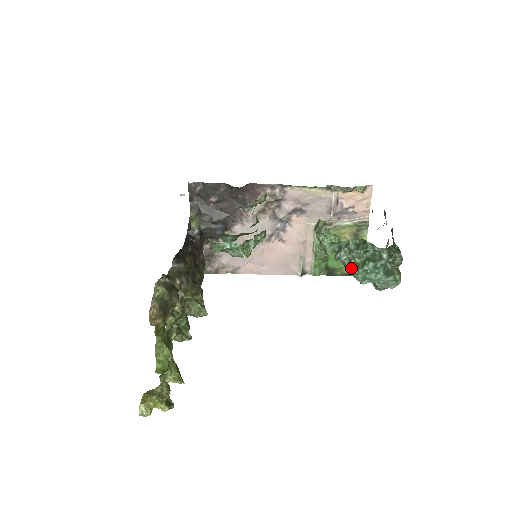
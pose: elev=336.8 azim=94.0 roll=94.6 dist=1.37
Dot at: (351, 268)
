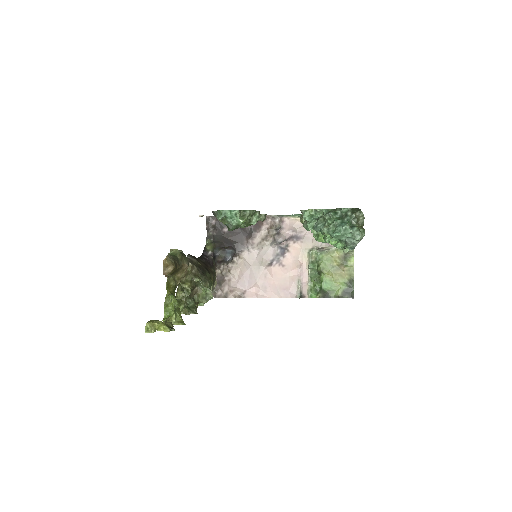
Dot at: (324, 226)
